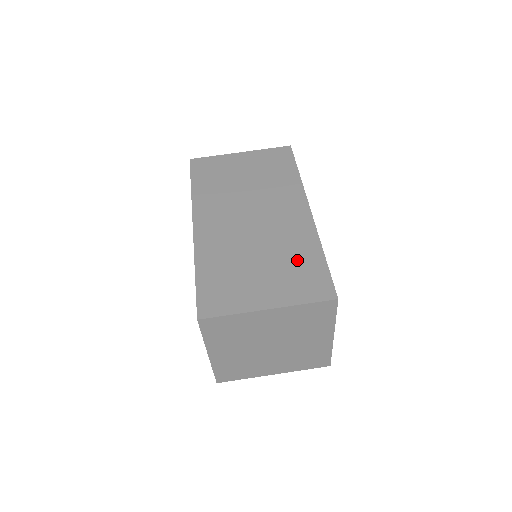
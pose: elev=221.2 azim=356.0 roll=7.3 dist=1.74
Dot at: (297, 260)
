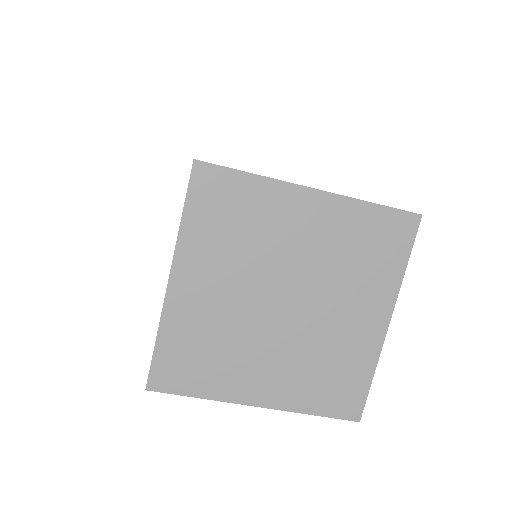
Dot at: occluded
